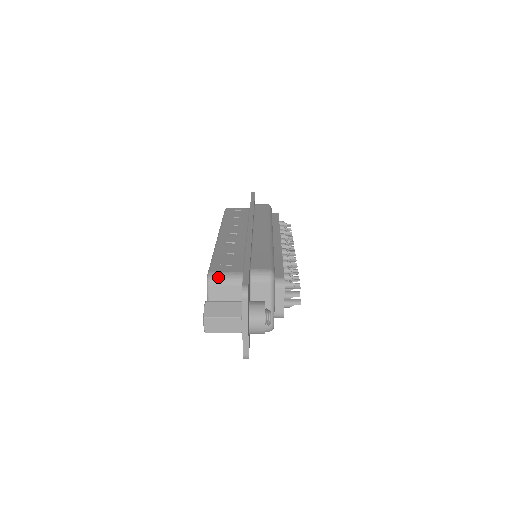
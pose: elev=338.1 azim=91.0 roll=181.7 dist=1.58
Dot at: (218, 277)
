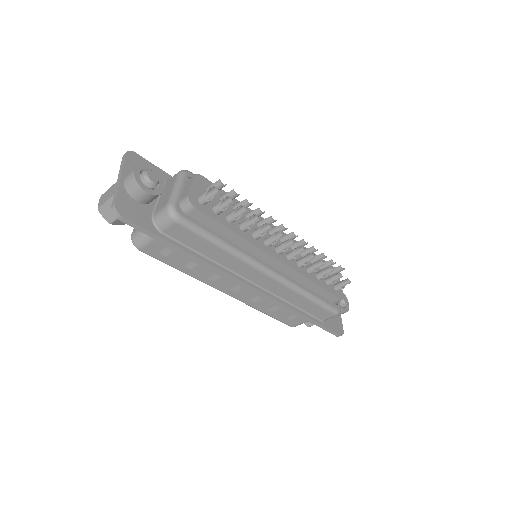
Dot at: occluded
